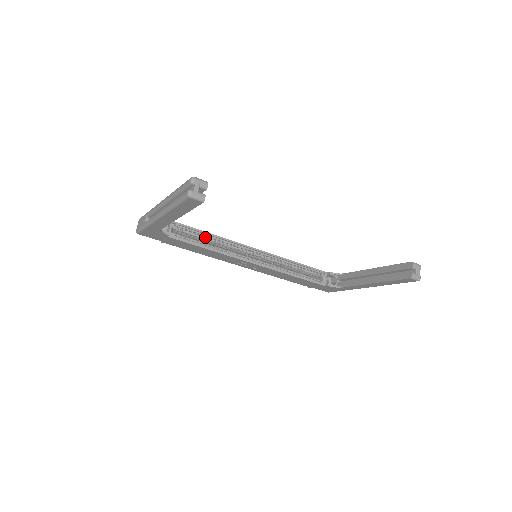
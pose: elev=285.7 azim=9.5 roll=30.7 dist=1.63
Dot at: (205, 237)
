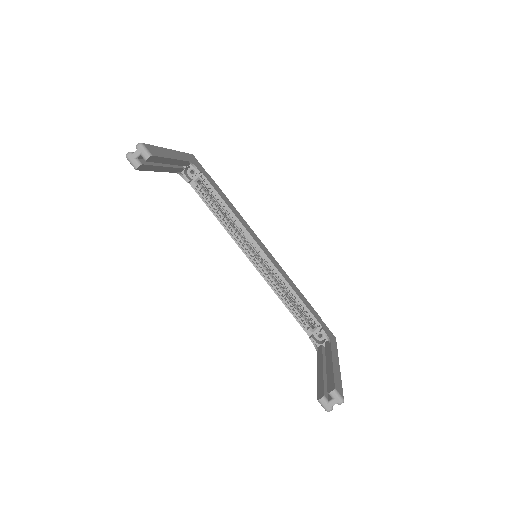
Dot at: (223, 206)
